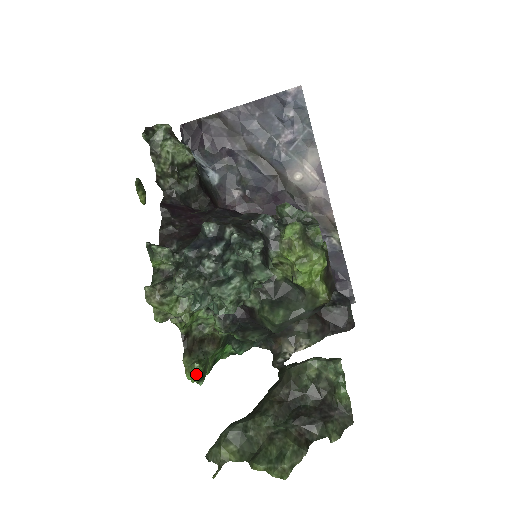
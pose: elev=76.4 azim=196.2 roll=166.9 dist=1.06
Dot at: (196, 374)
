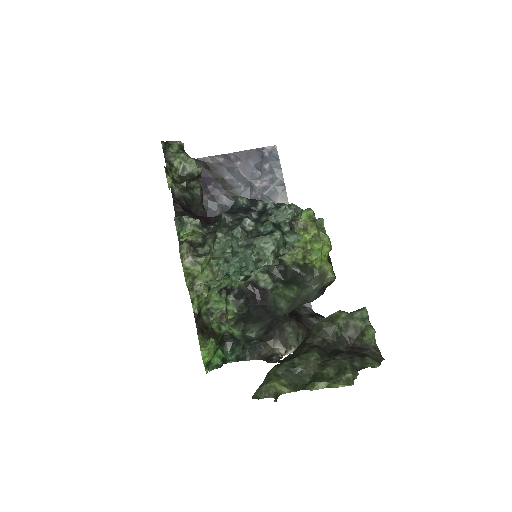
Dot at: (211, 351)
